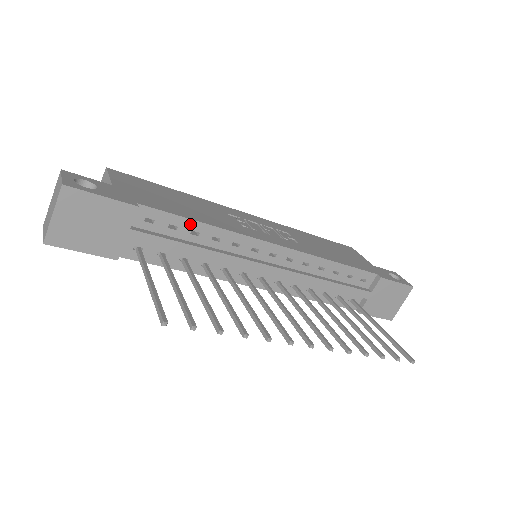
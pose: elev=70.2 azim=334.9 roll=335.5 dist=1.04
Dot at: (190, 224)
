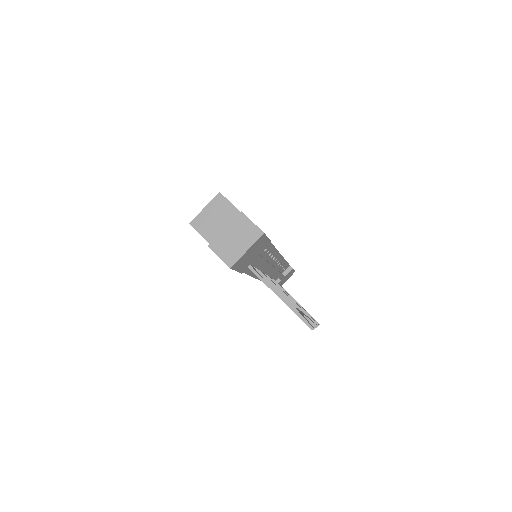
Dot at: (270, 247)
